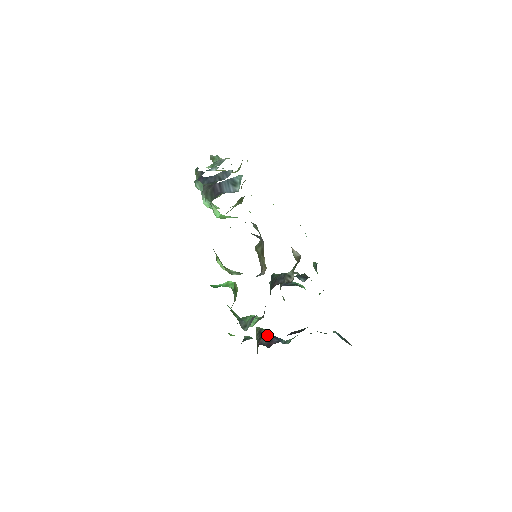
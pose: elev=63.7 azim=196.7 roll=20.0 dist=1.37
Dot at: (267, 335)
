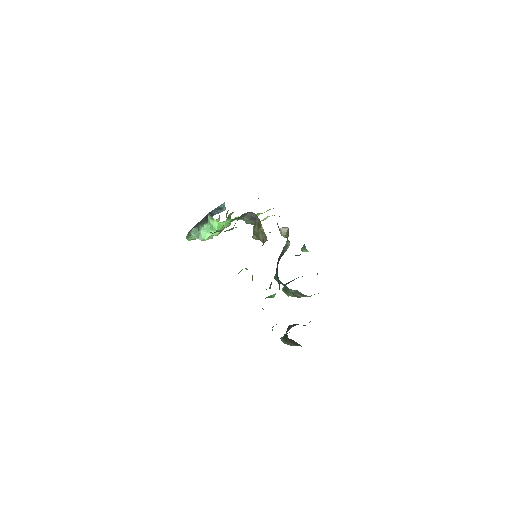
Dot at: (290, 325)
